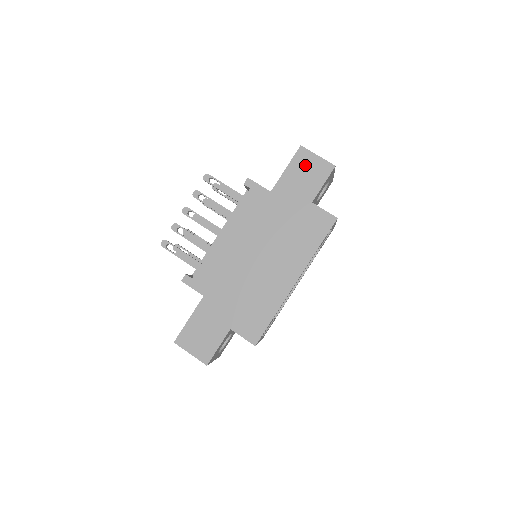
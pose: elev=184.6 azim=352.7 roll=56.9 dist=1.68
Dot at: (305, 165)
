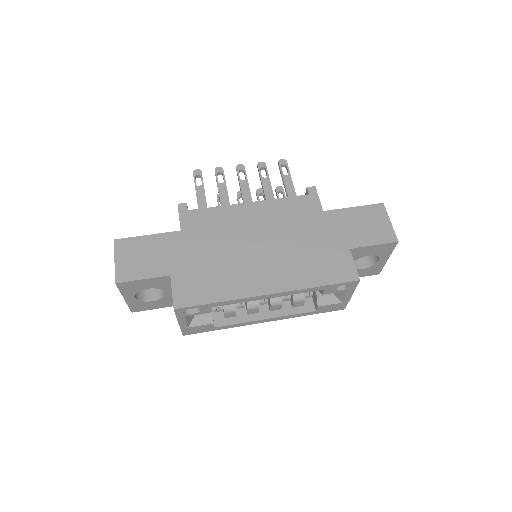
Dot at: (372, 218)
